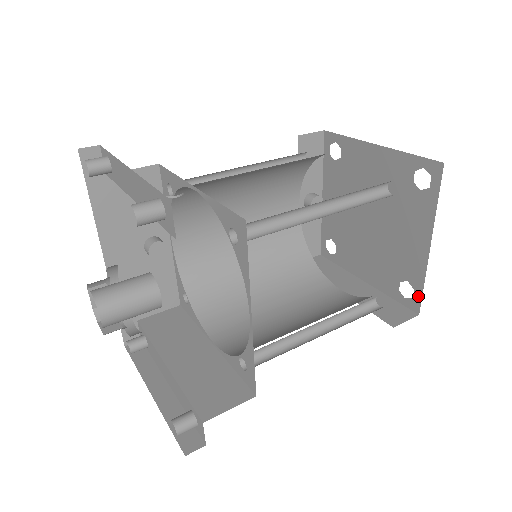
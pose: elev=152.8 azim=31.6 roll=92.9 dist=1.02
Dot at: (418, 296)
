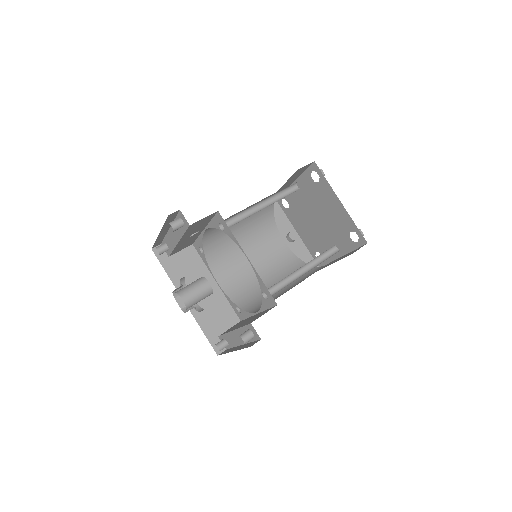
Dot at: (359, 234)
